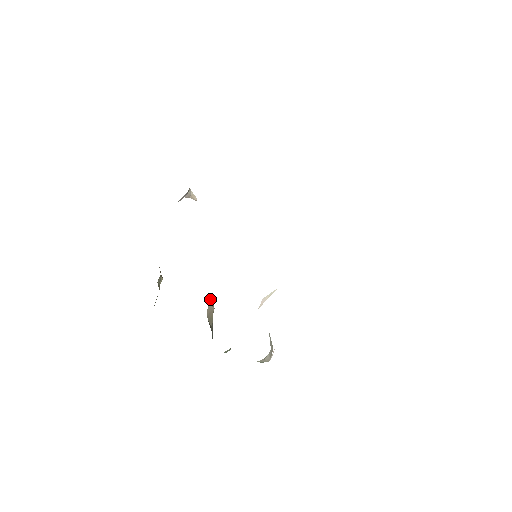
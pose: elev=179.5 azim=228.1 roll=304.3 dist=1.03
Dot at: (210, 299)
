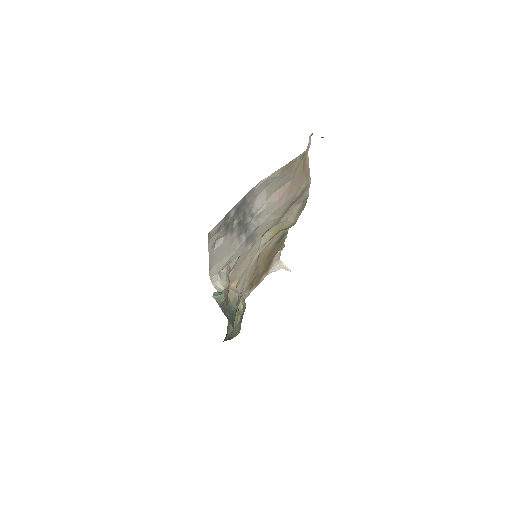
Dot at: (236, 290)
